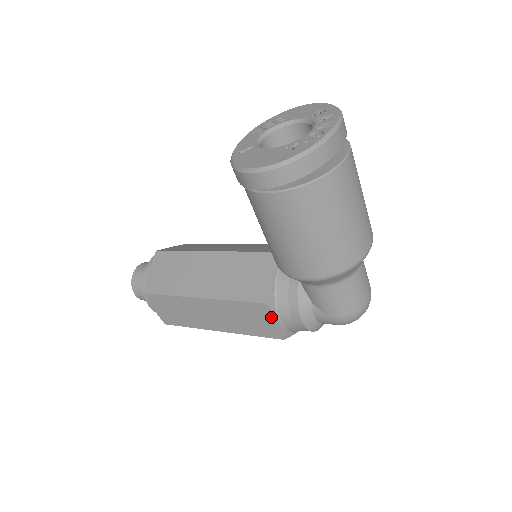
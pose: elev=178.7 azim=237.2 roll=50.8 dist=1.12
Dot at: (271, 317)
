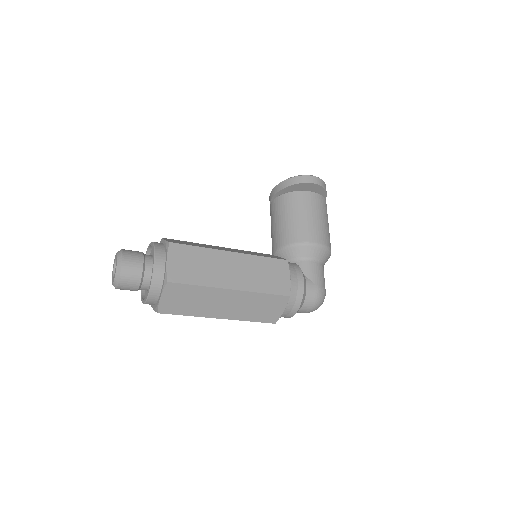
Dot at: (287, 273)
